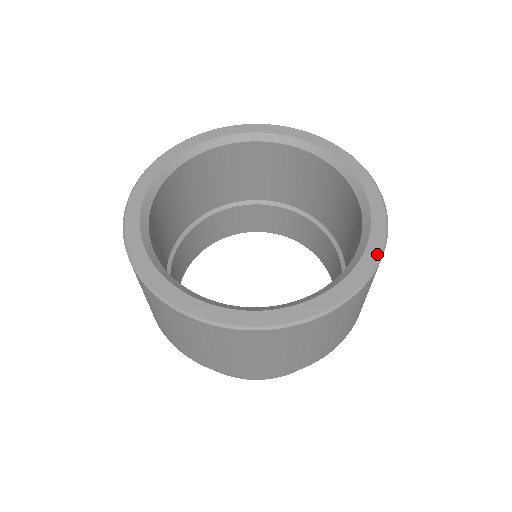
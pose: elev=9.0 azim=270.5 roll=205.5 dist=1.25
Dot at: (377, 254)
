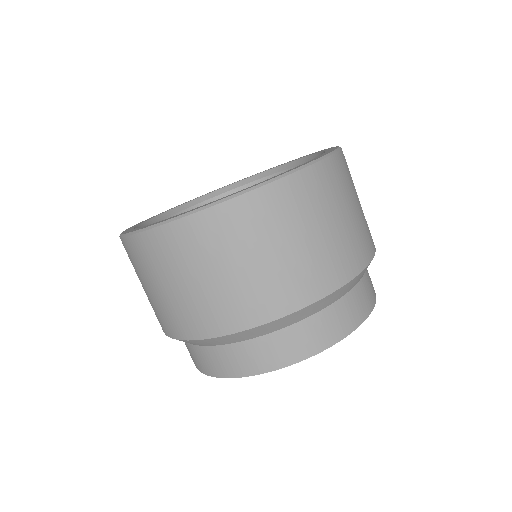
Dot at: (327, 153)
